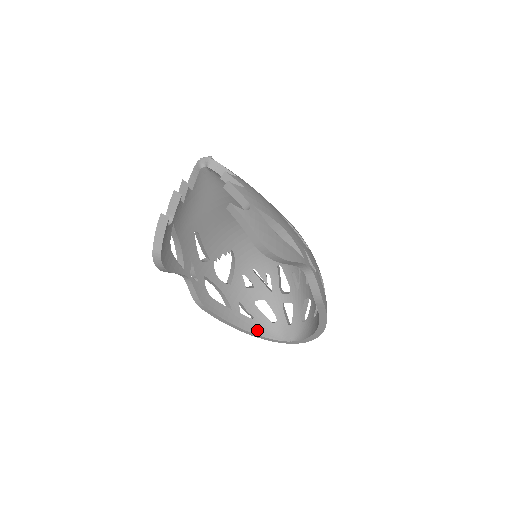
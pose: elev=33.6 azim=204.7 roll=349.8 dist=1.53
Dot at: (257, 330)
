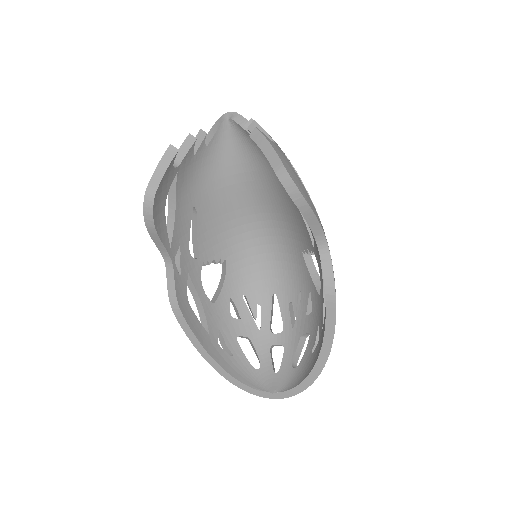
Dot at: (234, 372)
